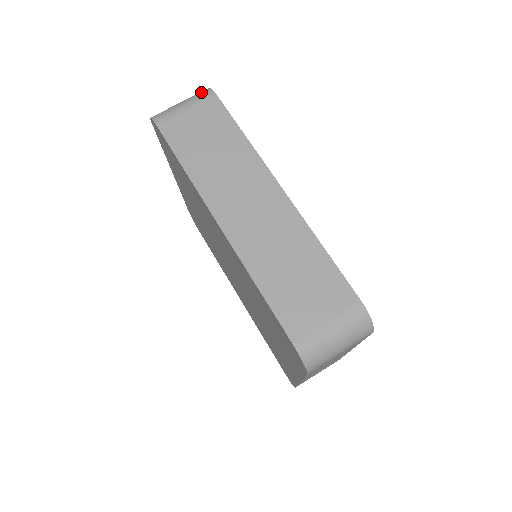
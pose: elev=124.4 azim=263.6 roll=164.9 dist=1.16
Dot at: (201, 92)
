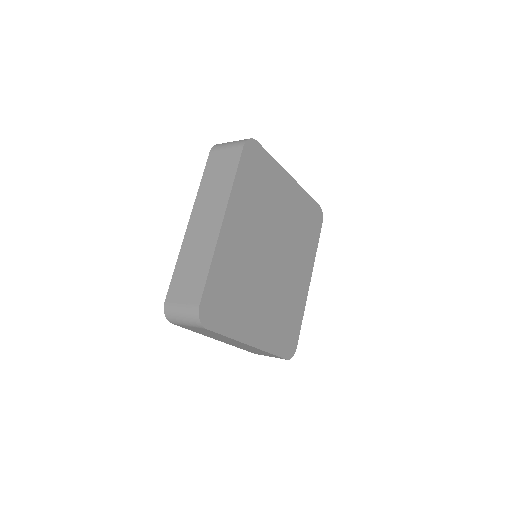
Dot at: (243, 140)
